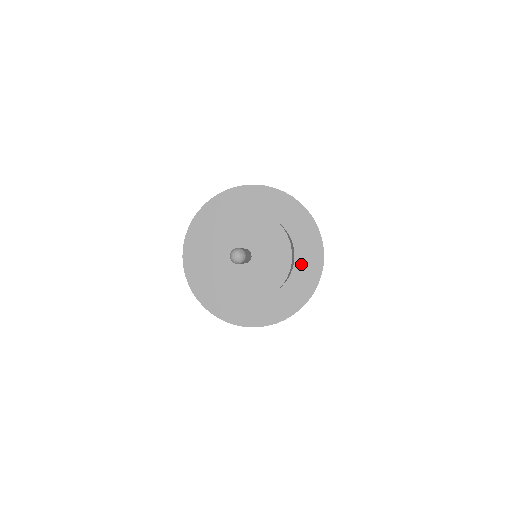
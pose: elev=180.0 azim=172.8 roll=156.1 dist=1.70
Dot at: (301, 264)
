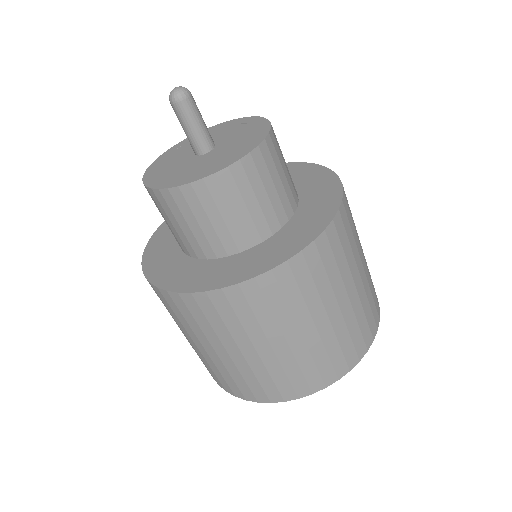
Dot at: (307, 207)
